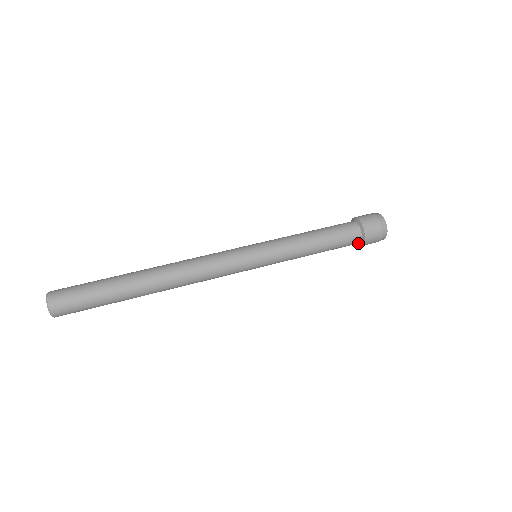
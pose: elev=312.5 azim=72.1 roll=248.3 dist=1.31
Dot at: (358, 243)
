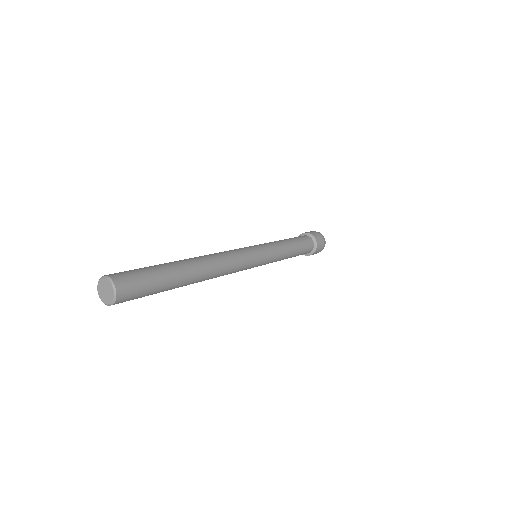
Dot at: (310, 252)
